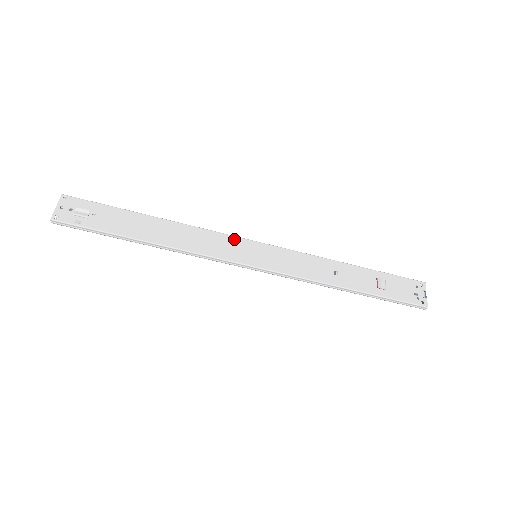
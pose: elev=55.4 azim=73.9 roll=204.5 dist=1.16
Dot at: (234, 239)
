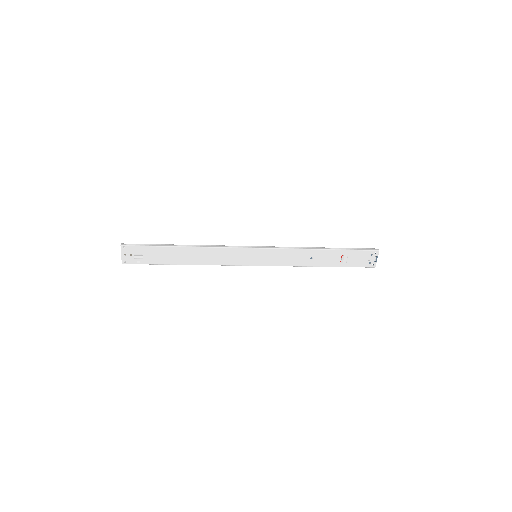
Dot at: (240, 250)
